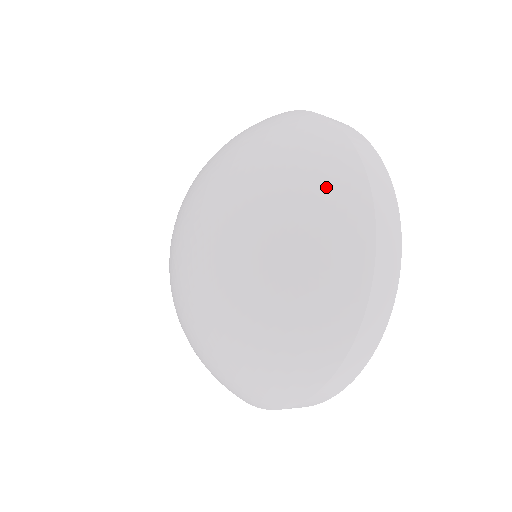
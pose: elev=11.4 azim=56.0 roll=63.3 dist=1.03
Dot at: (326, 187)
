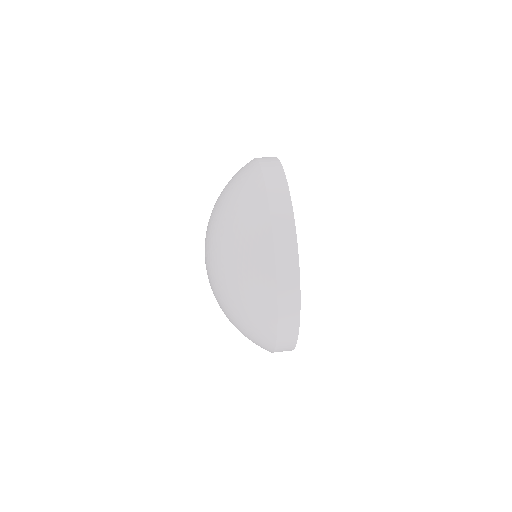
Dot at: (250, 244)
